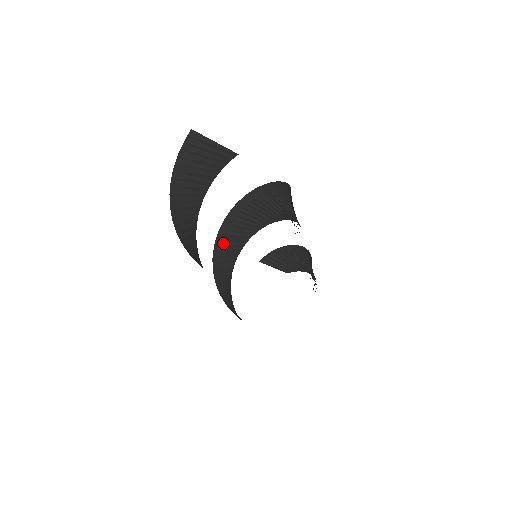
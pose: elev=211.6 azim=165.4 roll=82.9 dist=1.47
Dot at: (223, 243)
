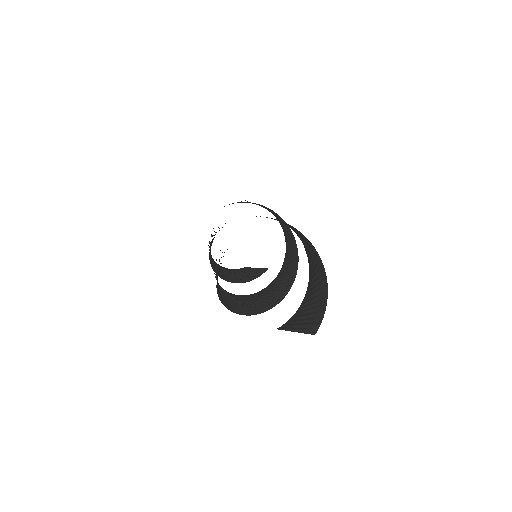
Dot at: occluded
